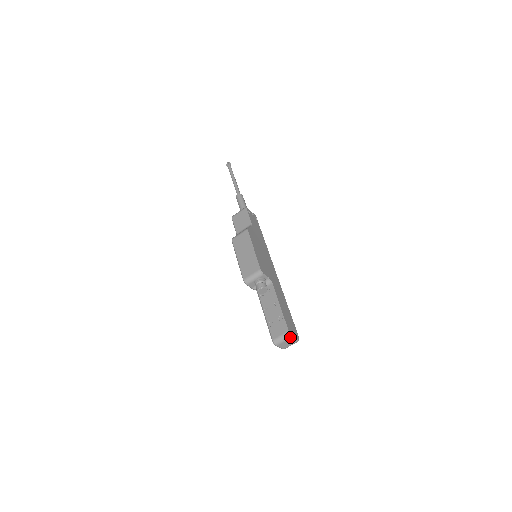
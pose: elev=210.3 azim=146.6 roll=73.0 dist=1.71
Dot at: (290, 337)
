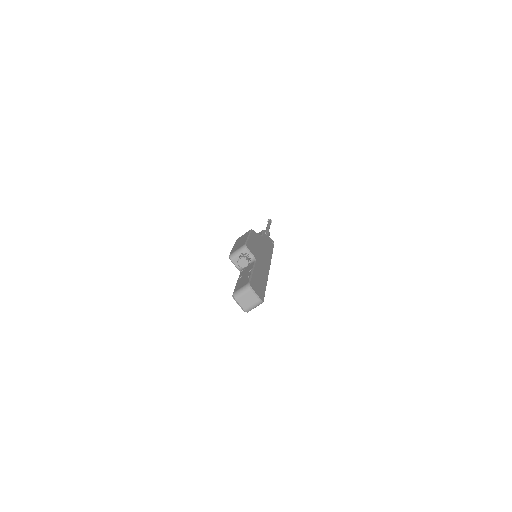
Dot at: (250, 289)
